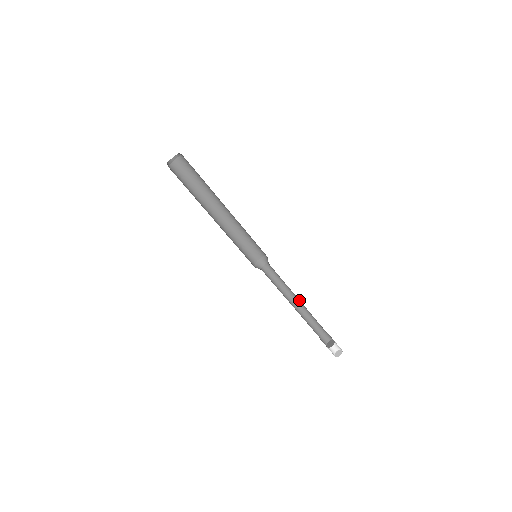
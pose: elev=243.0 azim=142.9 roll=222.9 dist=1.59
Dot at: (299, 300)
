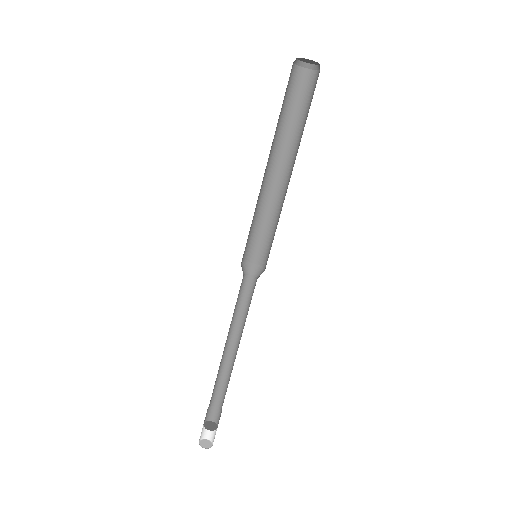
Dot at: occluded
